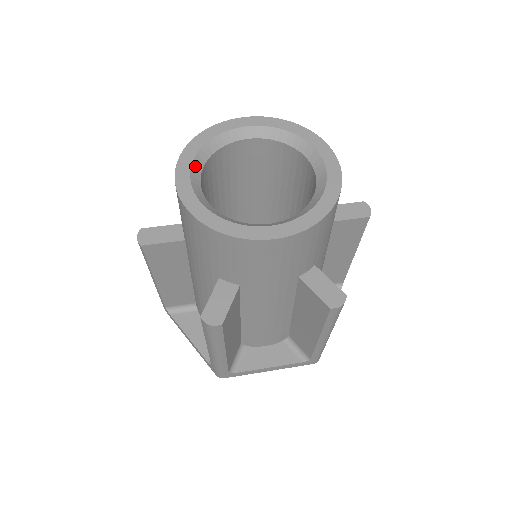
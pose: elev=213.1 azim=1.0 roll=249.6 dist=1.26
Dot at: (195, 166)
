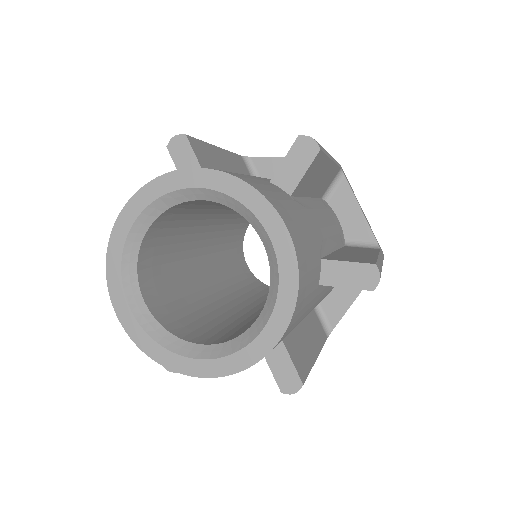
Dot at: (142, 320)
